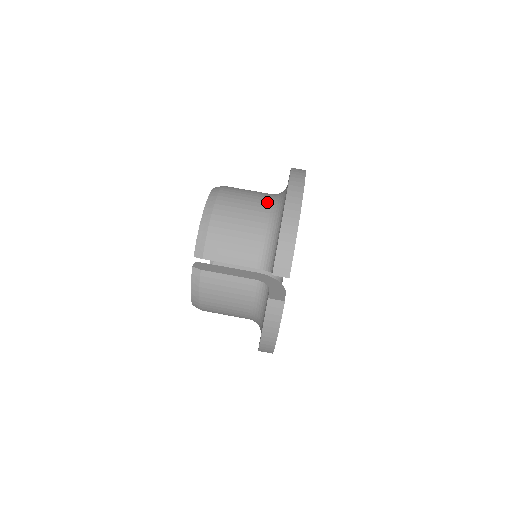
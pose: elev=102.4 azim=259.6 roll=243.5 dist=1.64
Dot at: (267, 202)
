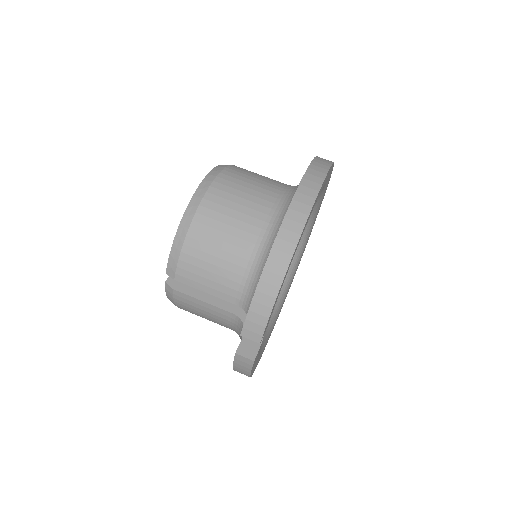
Dot at: (264, 217)
